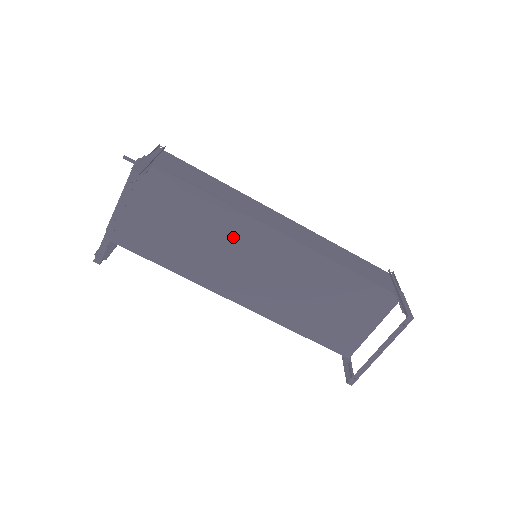
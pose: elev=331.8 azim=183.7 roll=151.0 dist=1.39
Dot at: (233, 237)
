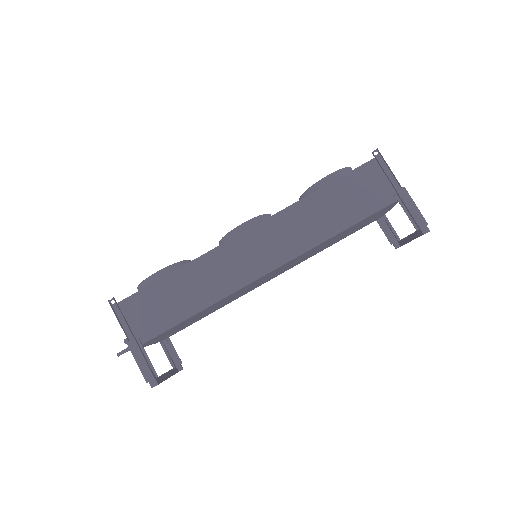
Dot at: occluded
